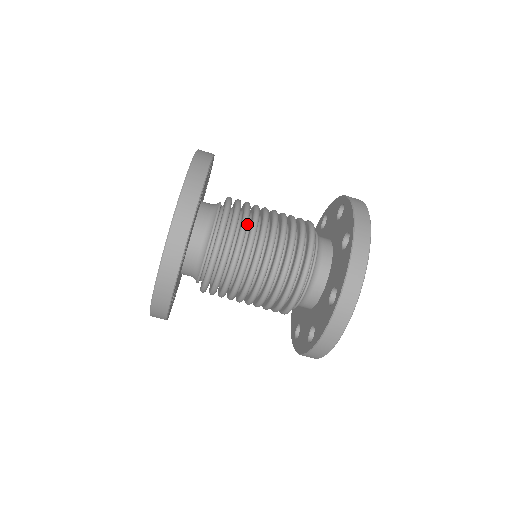
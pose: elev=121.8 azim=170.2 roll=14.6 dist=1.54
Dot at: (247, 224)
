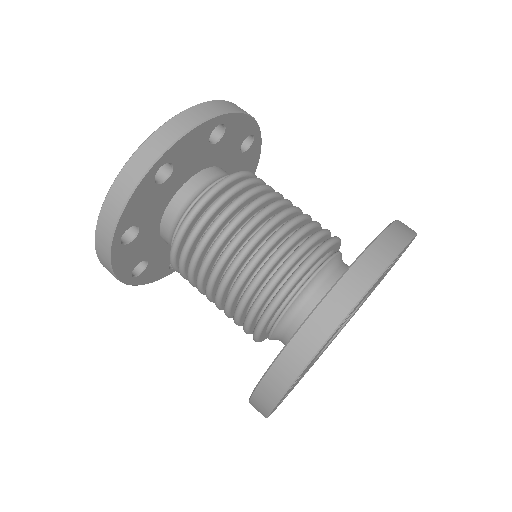
Dot at: (257, 191)
